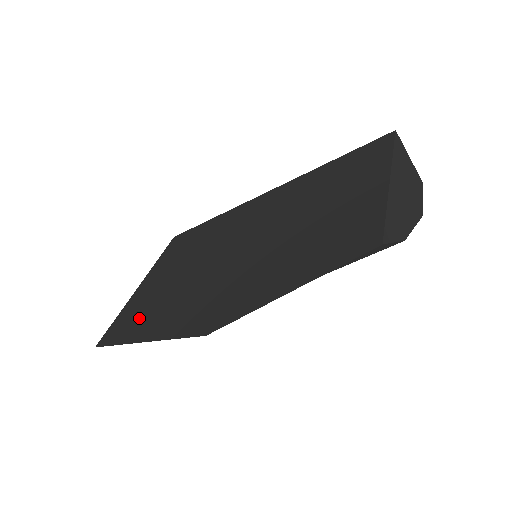
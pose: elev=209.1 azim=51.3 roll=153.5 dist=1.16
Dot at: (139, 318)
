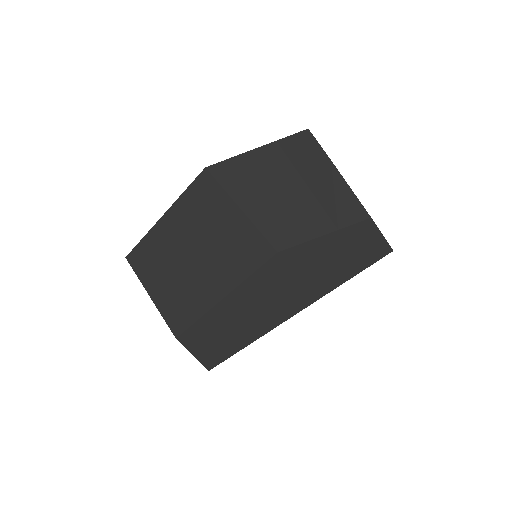
Dot at: occluded
